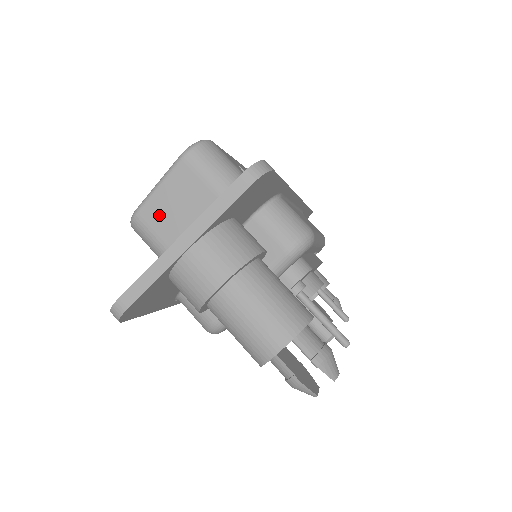
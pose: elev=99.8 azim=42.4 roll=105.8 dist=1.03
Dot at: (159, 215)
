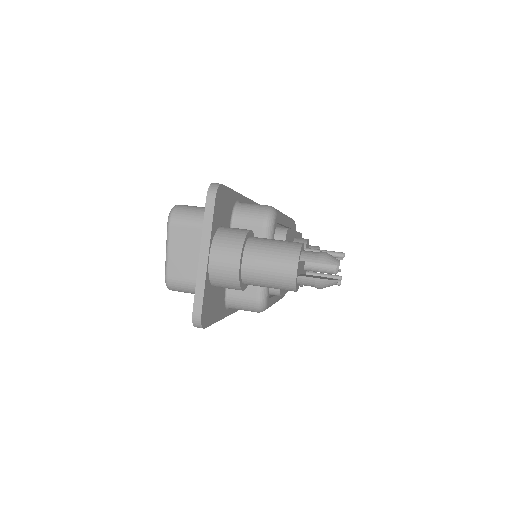
Dot at: (180, 267)
